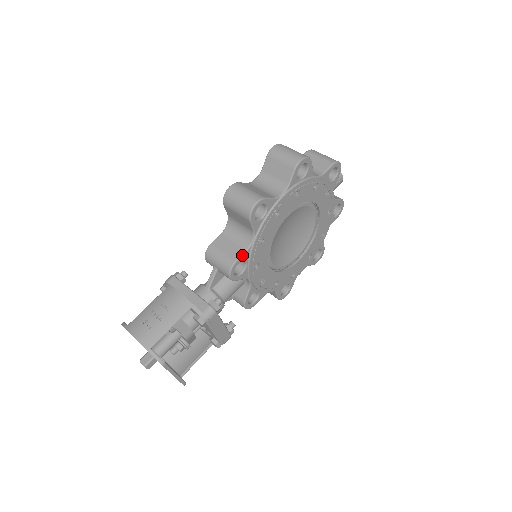
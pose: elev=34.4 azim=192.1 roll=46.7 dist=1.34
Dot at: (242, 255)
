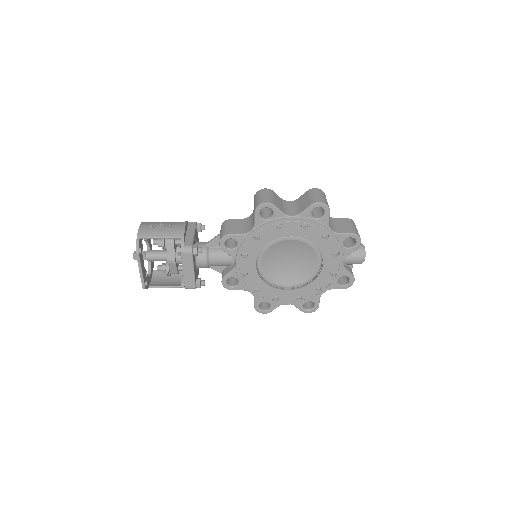
Dot at: (237, 234)
